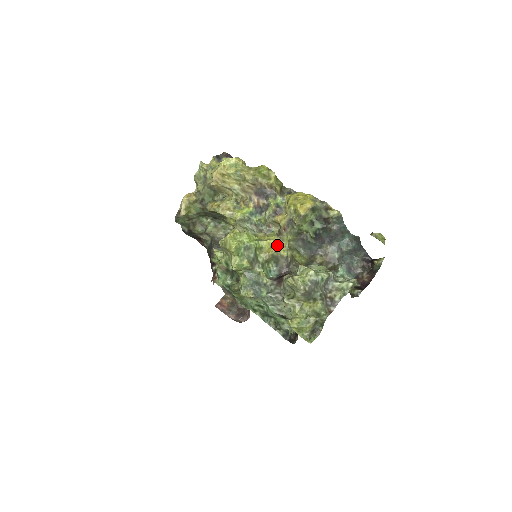
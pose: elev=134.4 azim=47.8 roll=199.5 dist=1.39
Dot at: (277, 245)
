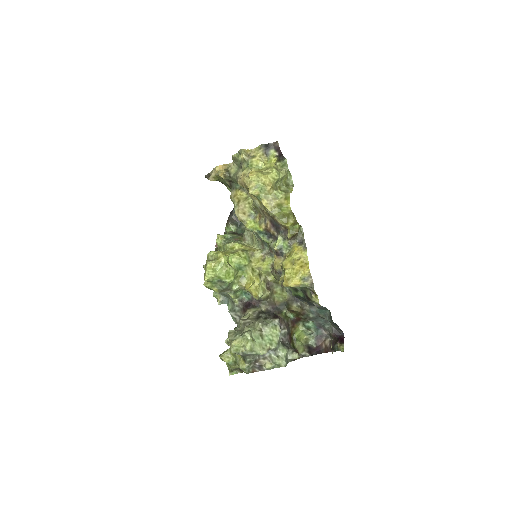
Dot at: (252, 289)
